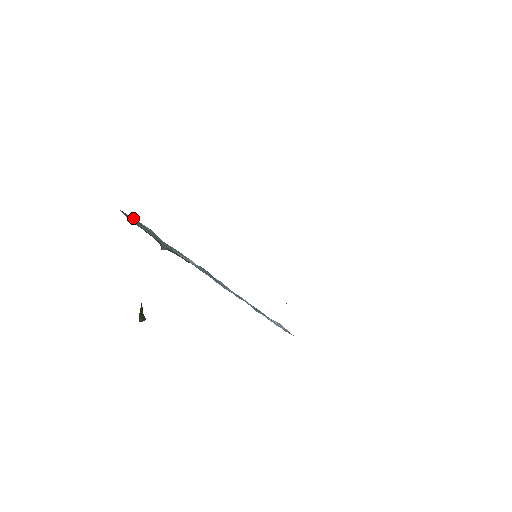
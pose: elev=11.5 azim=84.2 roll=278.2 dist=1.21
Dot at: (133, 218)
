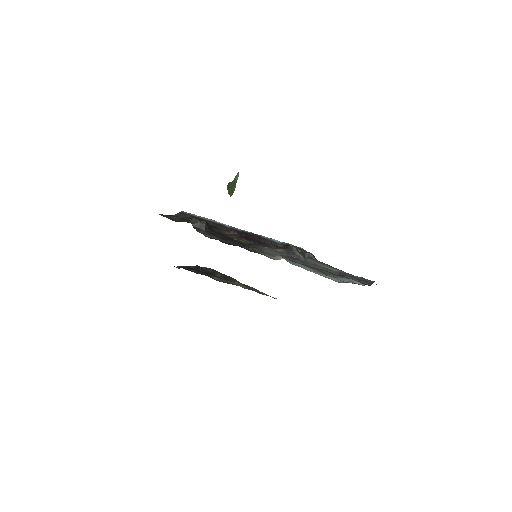
Dot at: occluded
